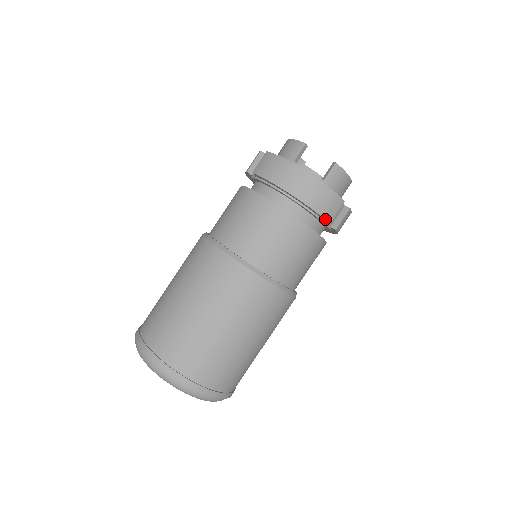
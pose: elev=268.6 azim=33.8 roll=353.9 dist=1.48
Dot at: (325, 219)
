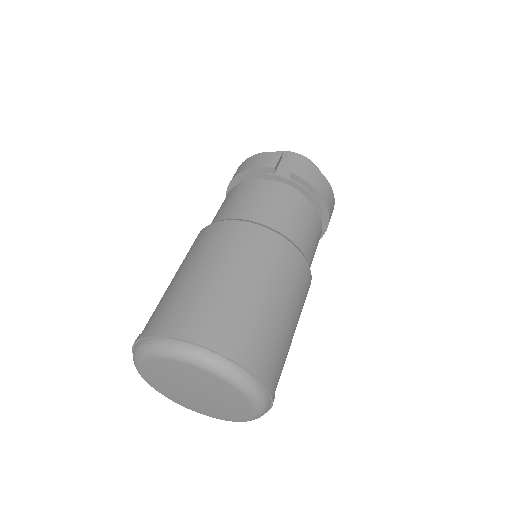
Dot at: (266, 167)
